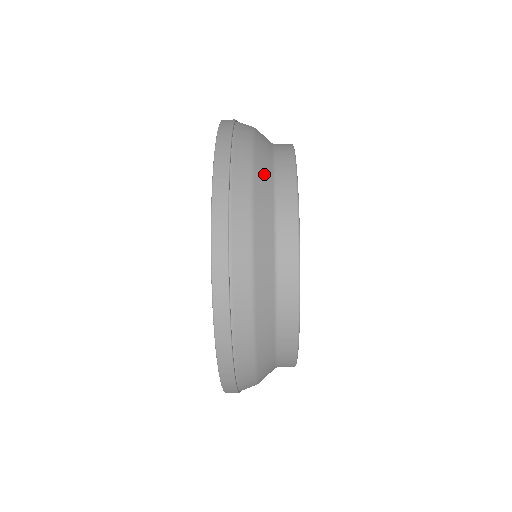
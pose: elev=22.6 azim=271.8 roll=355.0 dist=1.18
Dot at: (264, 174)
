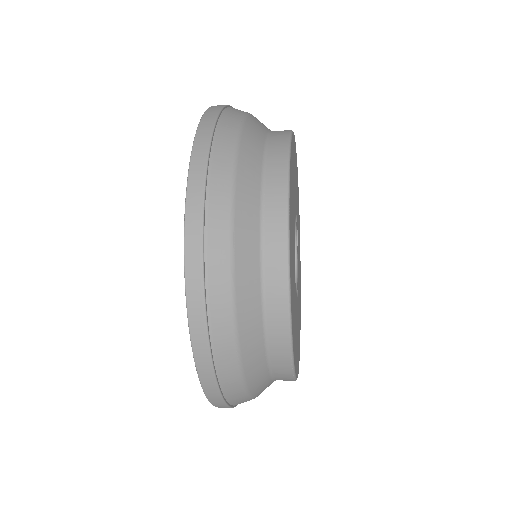
Dot at: (248, 254)
